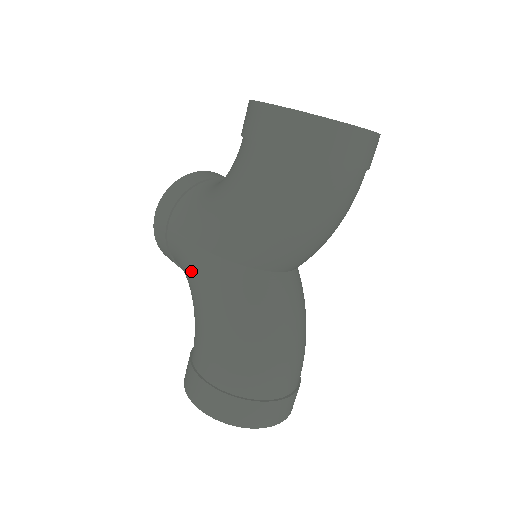
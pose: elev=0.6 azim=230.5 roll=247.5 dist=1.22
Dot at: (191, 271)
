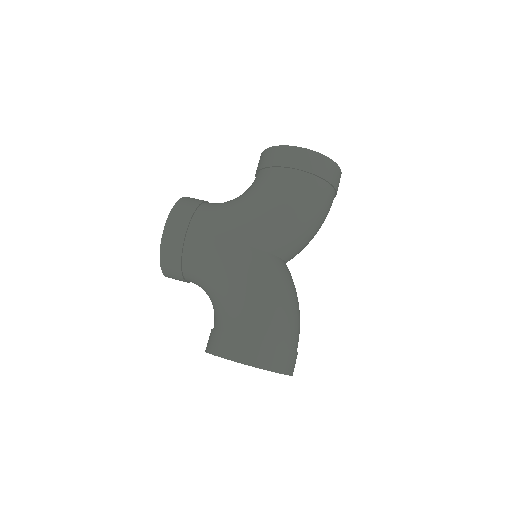
Dot at: (227, 261)
